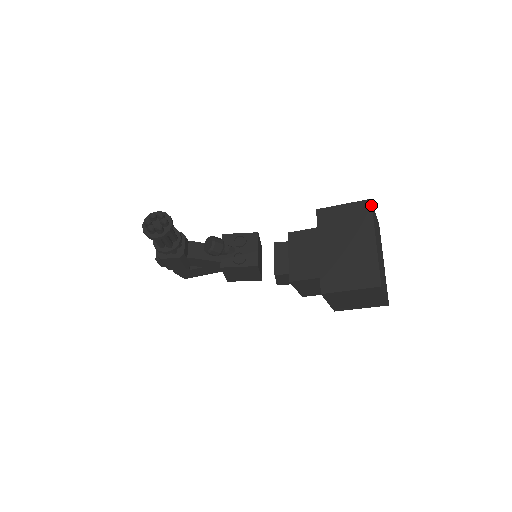
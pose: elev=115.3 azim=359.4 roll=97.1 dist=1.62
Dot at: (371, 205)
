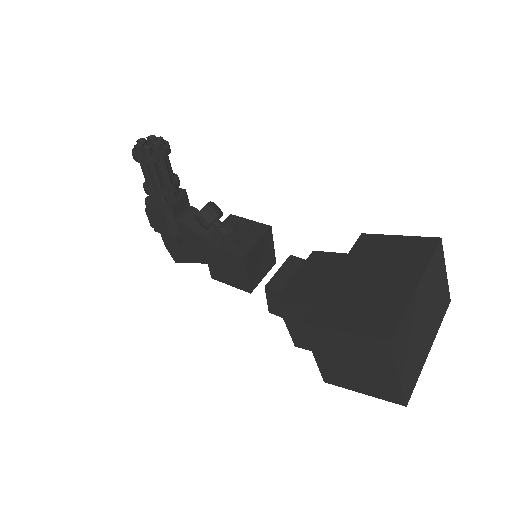
Dot at: (437, 244)
